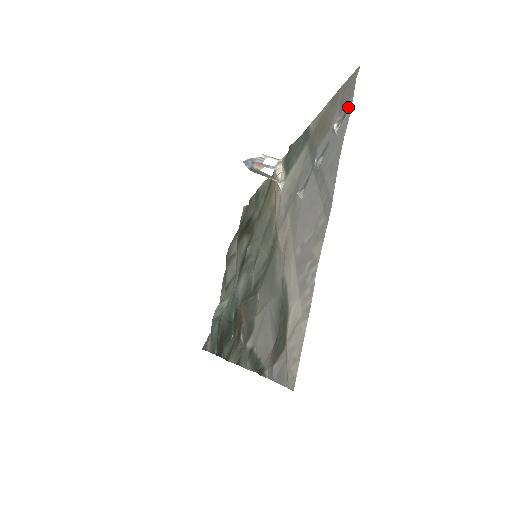
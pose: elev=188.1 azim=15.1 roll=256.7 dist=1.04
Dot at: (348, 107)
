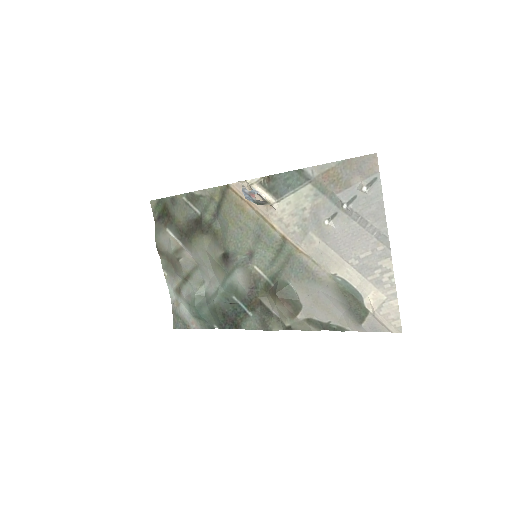
Dot at: (375, 179)
